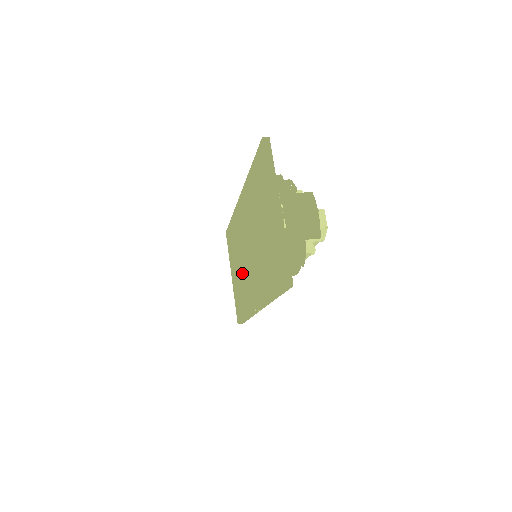
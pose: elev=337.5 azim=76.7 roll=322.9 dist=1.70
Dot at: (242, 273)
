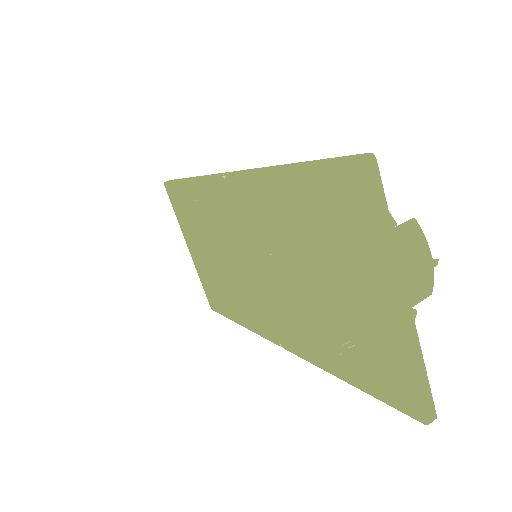
Dot at: (231, 275)
